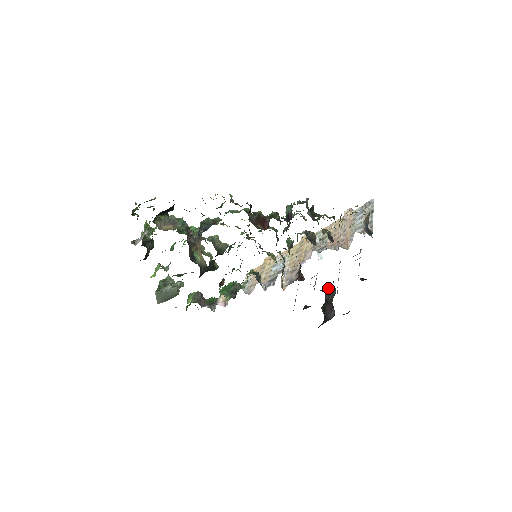
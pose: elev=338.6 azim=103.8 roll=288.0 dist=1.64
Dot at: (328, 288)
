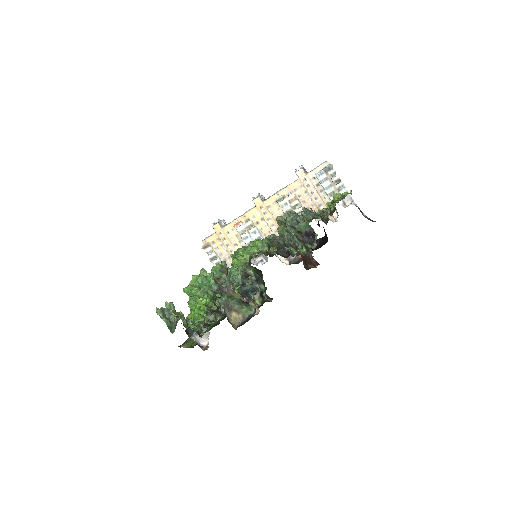
Dot at: occluded
